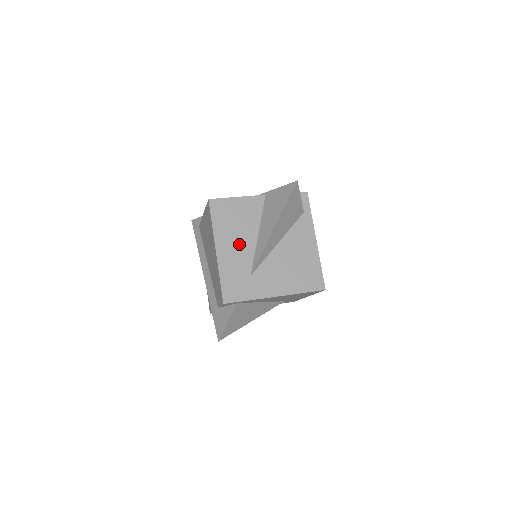
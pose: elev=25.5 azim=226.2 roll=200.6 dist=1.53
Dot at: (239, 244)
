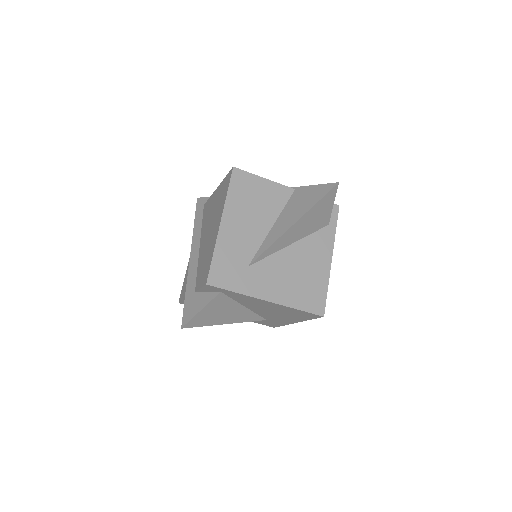
Dot at: (248, 227)
